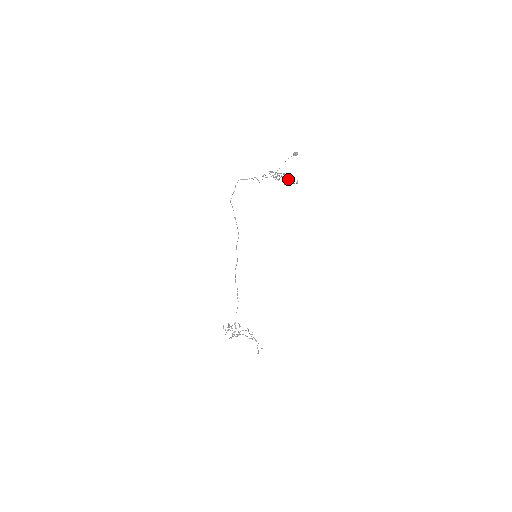
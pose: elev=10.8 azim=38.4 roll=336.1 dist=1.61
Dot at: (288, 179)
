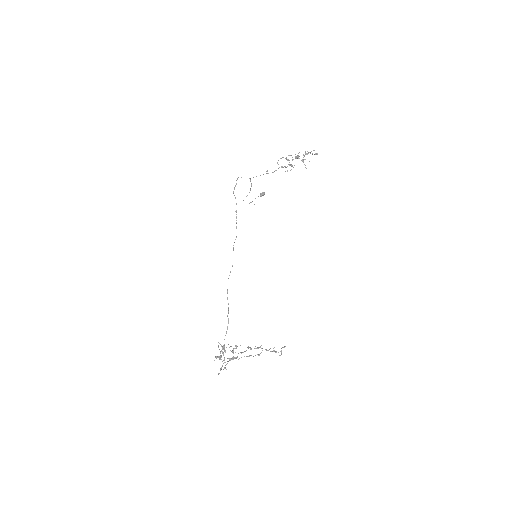
Dot at: (301, 160)
